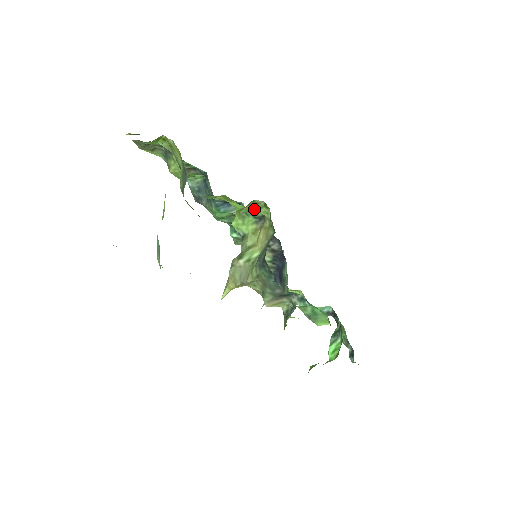
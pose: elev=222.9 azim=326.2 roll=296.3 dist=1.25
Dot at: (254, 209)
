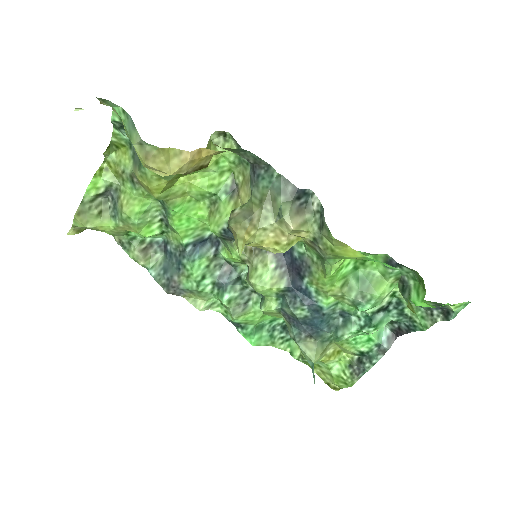
Dot at: (218, 156)
